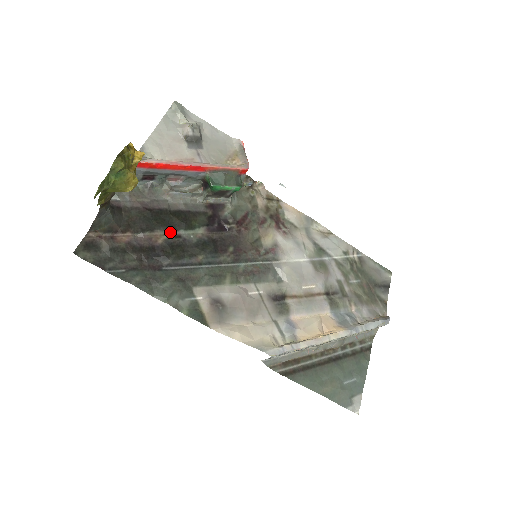
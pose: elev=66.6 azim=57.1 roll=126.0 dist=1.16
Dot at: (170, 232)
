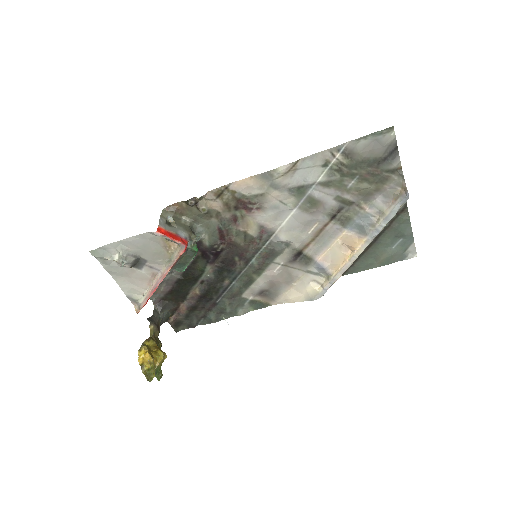
Dot at: (196, 285)
